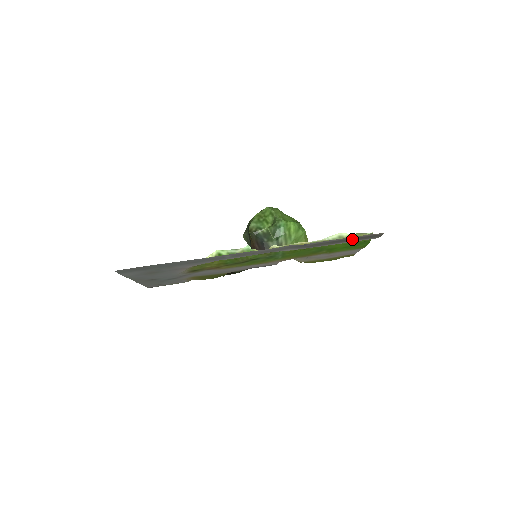
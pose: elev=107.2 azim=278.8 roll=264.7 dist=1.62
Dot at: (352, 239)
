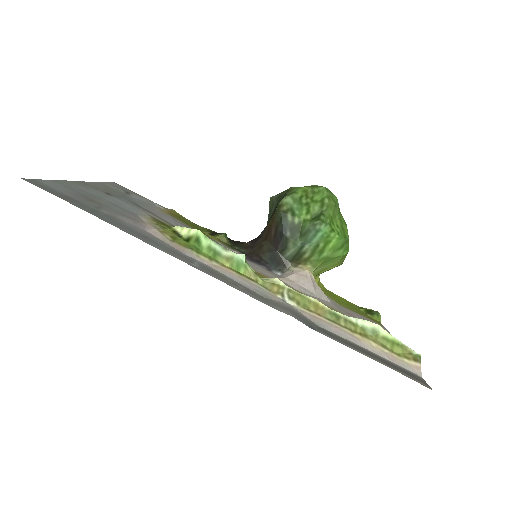
Dot at: (384, 360)
